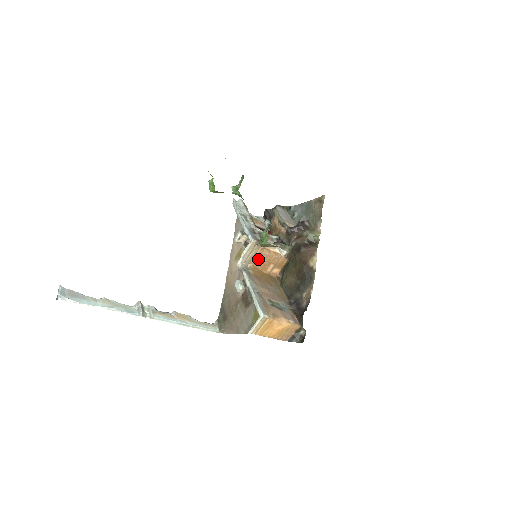
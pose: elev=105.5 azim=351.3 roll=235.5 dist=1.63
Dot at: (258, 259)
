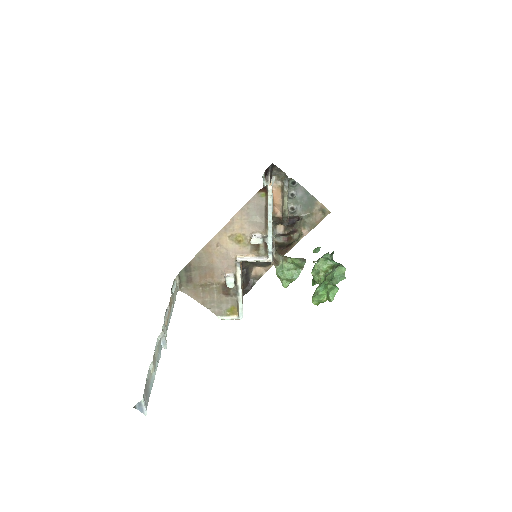
Dot at: occluded
